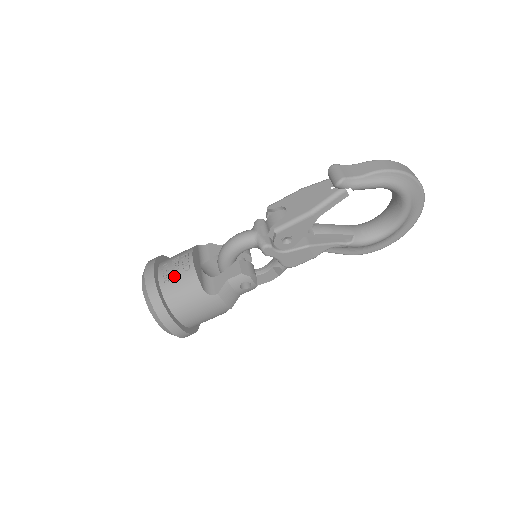
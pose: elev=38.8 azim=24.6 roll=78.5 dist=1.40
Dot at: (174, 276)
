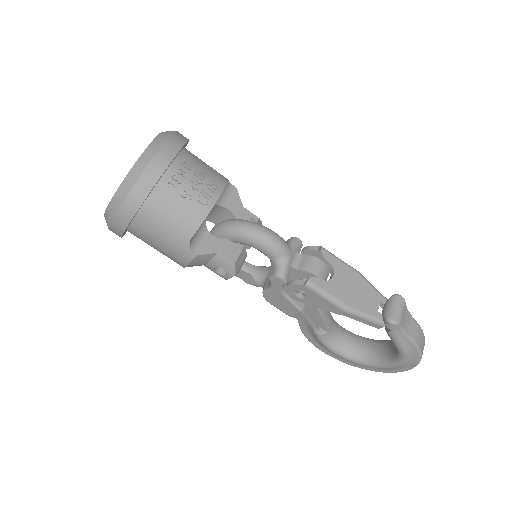
Dot at: (184, 191)
